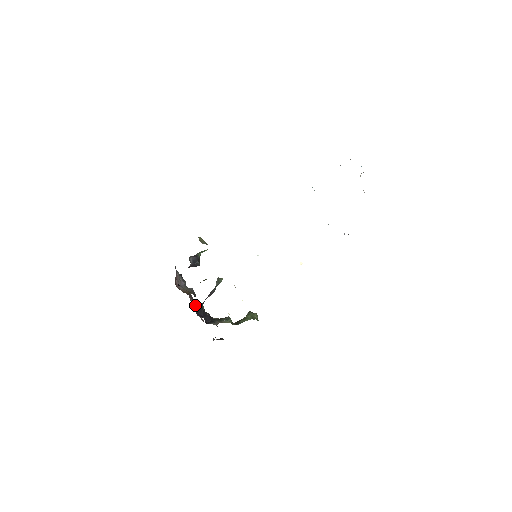
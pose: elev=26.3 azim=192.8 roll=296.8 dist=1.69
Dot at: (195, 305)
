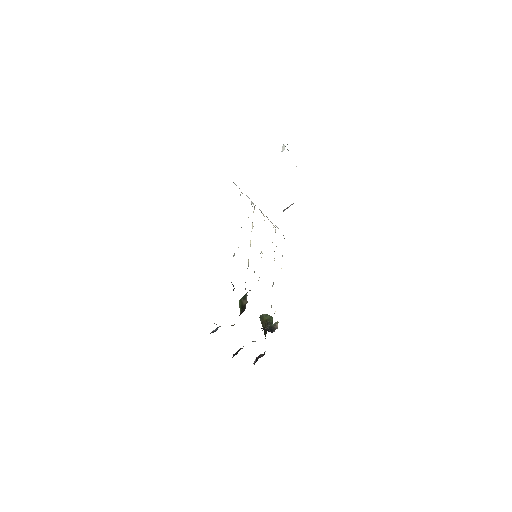
Dot at: occluded
